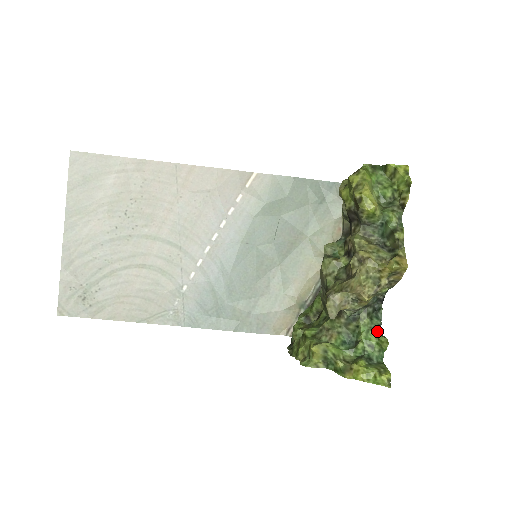
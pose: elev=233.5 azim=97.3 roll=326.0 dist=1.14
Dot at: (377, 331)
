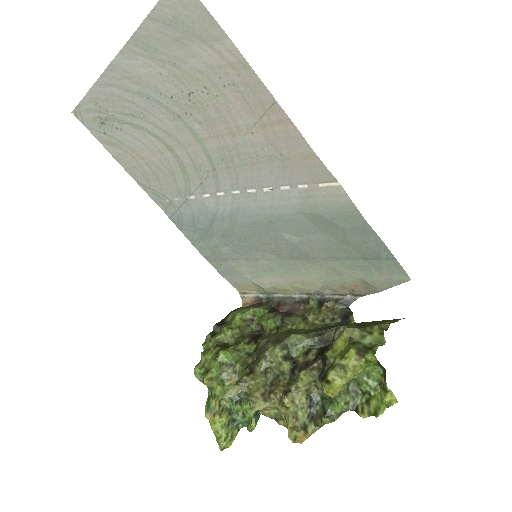
Dot at: (259, 412)
